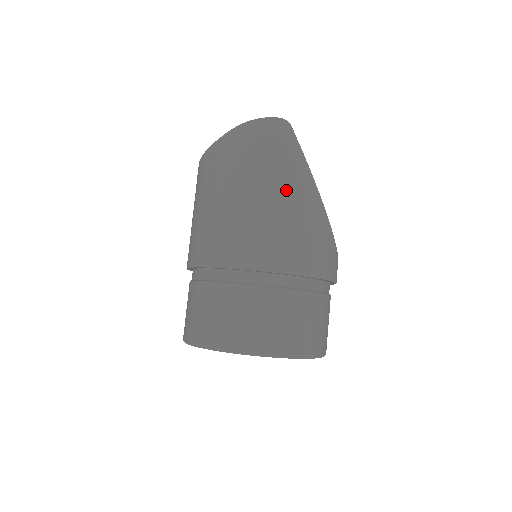
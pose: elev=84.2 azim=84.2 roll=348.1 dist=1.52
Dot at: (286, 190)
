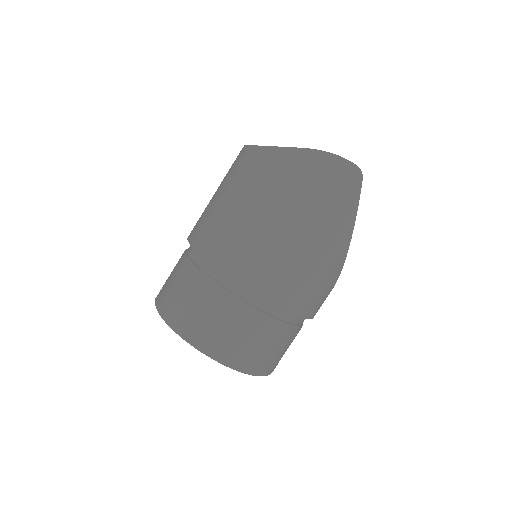
Dot at: (326, 237)
